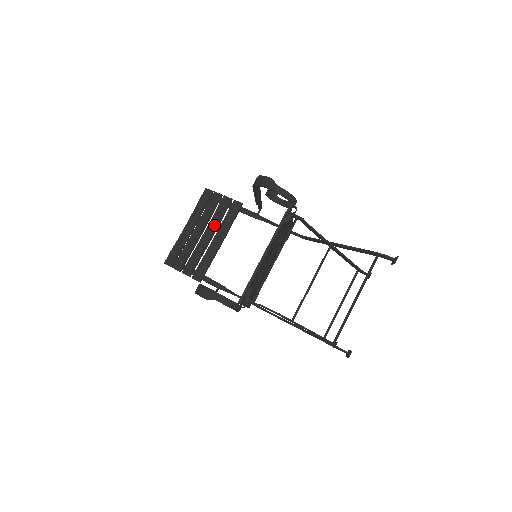
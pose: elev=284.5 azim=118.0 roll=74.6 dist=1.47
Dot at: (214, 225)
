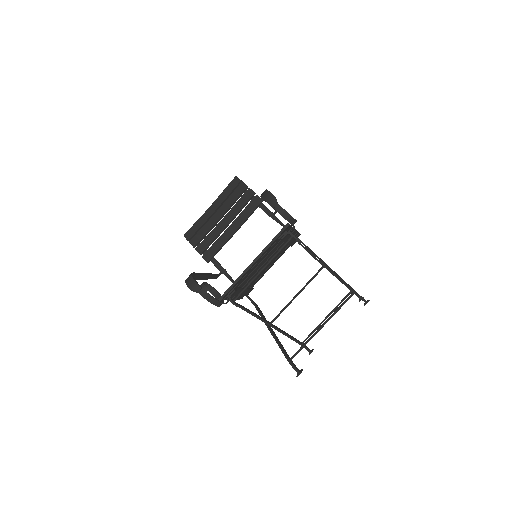
Dot at: (233, 213)
